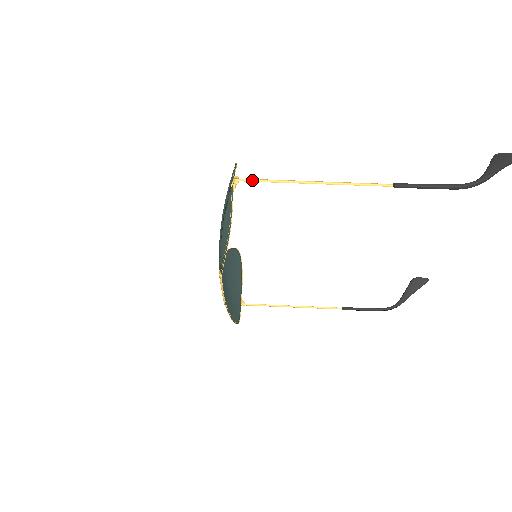
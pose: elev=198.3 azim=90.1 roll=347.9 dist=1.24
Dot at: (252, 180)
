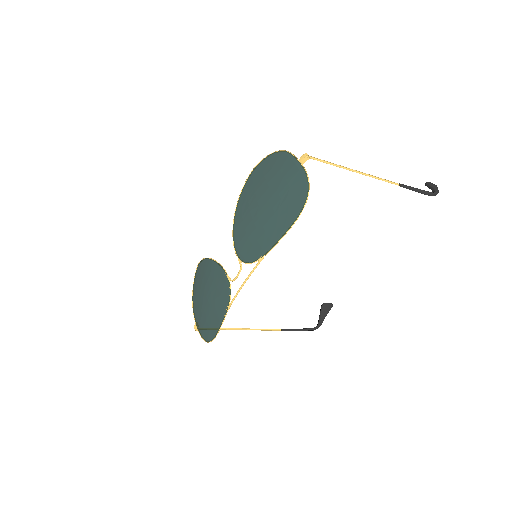
Dot at: (317, 160)
